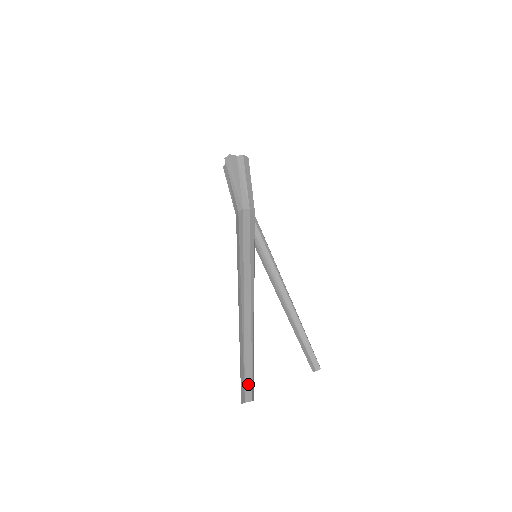
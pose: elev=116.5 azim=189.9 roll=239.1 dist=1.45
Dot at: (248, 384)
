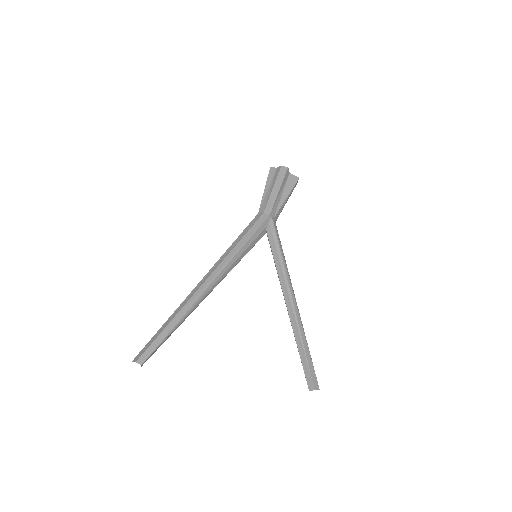
Dot at: (144, 349)
